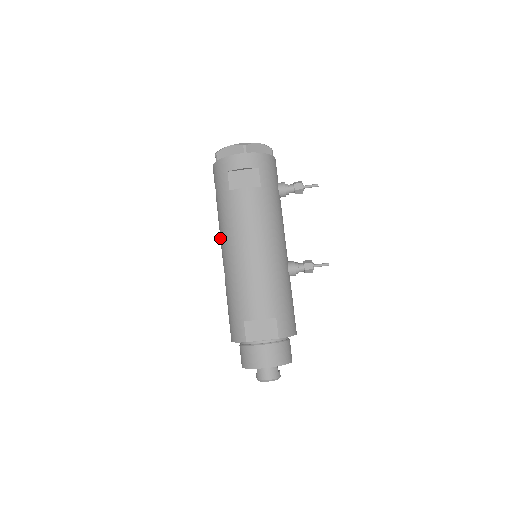
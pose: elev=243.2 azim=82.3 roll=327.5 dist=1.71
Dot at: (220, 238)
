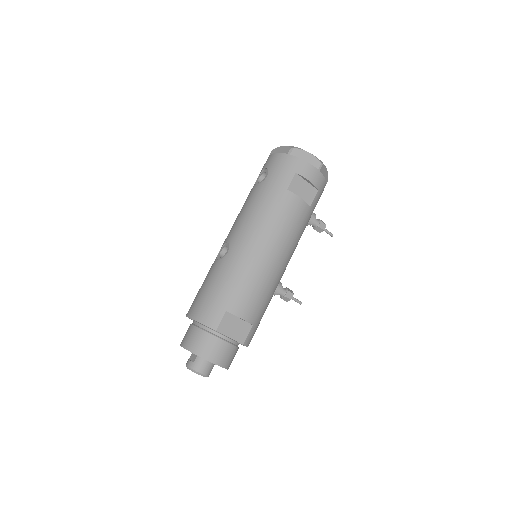
Dot at: (243, 219)
